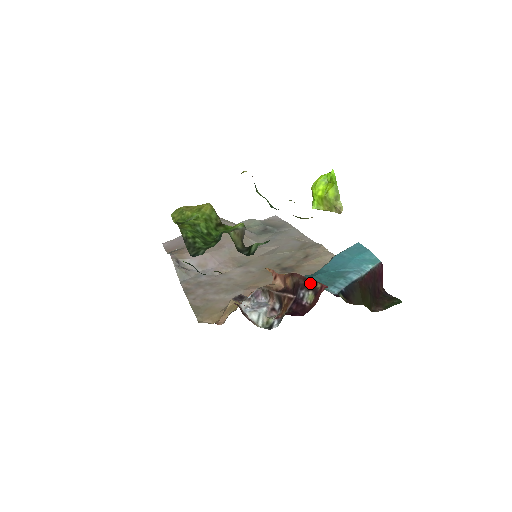
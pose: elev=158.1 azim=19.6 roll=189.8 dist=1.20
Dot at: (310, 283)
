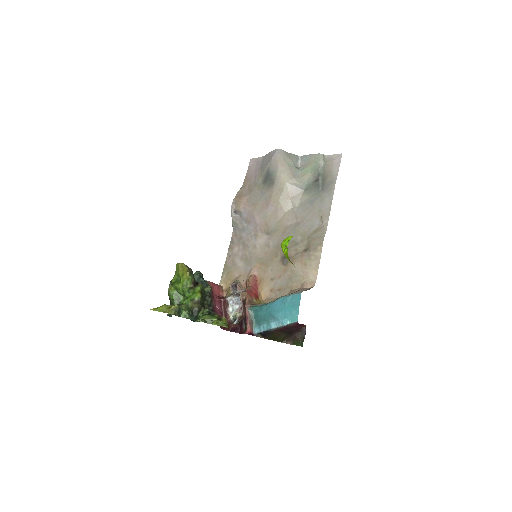
Dot at: (245, 321)
